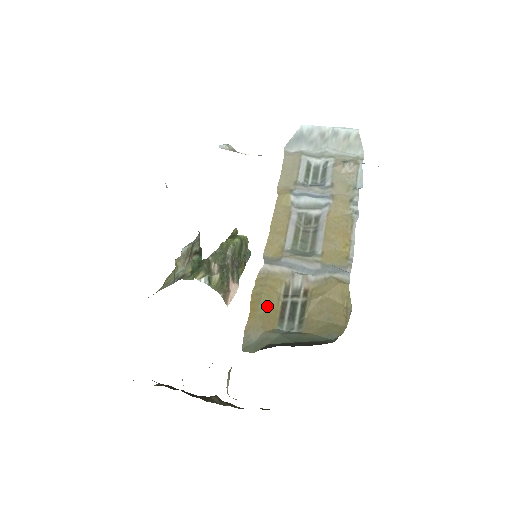
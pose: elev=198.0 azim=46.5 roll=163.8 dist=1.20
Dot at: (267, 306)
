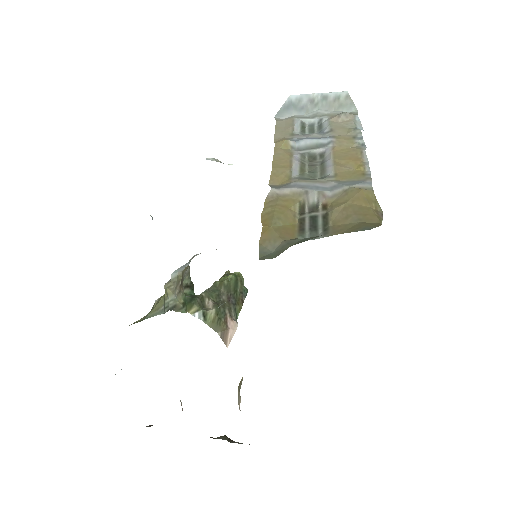
Dot at: (282, 221)
